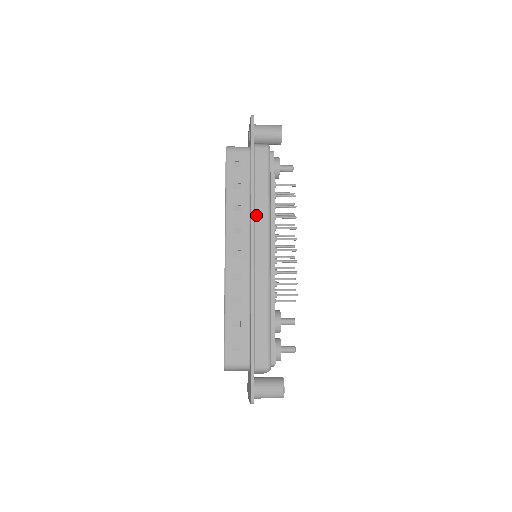
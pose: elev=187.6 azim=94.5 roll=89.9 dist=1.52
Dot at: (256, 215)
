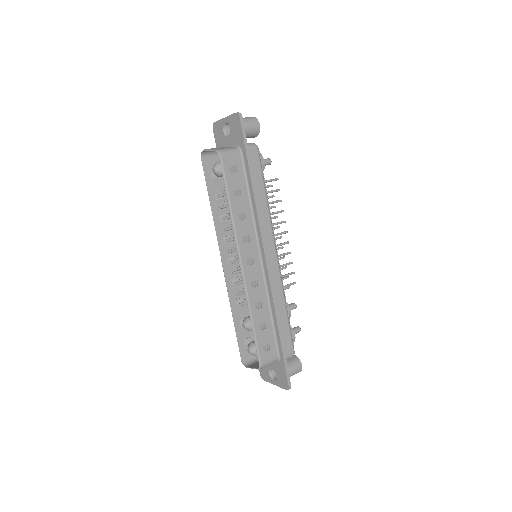
Dot at: (261, 220)
